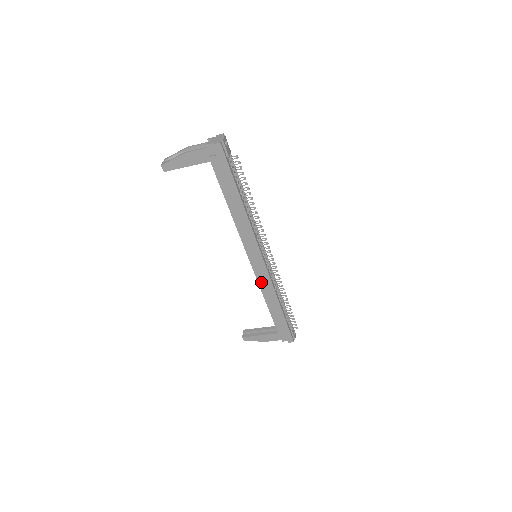
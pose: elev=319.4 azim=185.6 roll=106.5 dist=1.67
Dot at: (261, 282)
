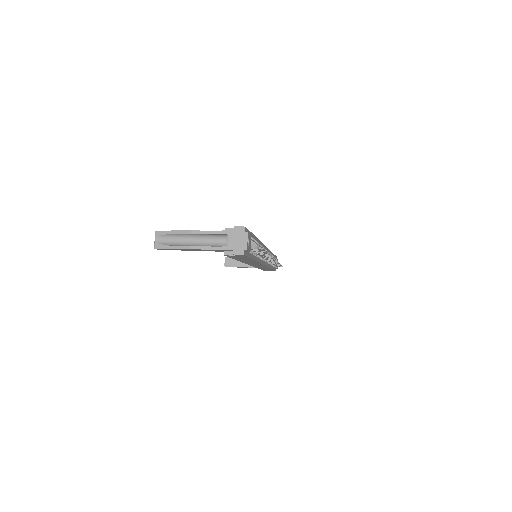
Dot at: occluded
